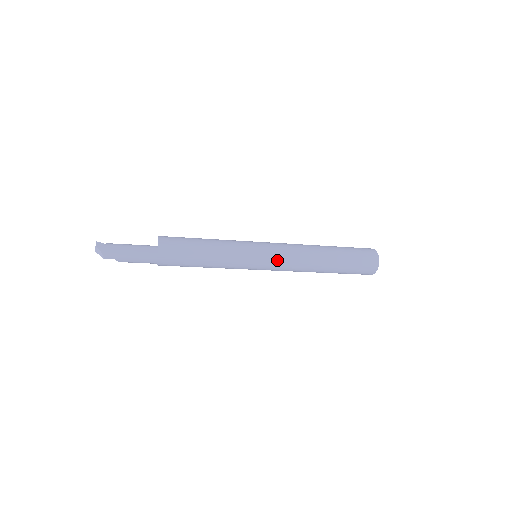
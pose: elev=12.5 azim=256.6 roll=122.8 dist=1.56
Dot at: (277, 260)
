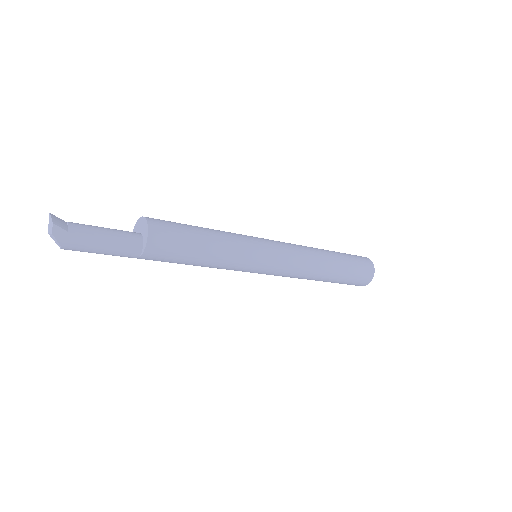
Dot at: (278, 273)
